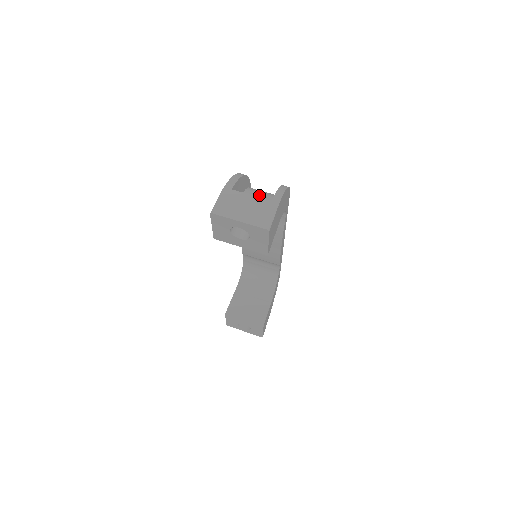
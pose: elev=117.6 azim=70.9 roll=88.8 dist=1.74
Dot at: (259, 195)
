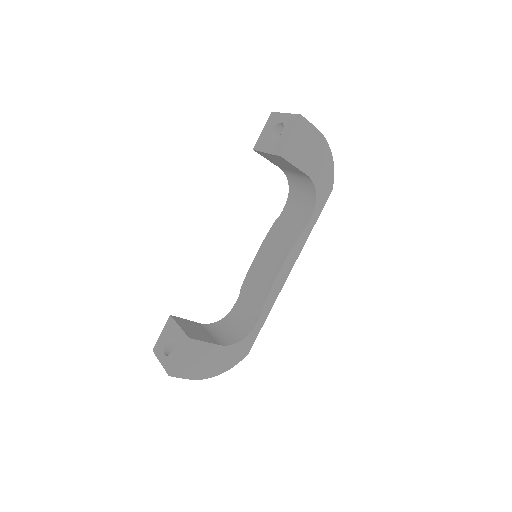
Dot at: occluded
